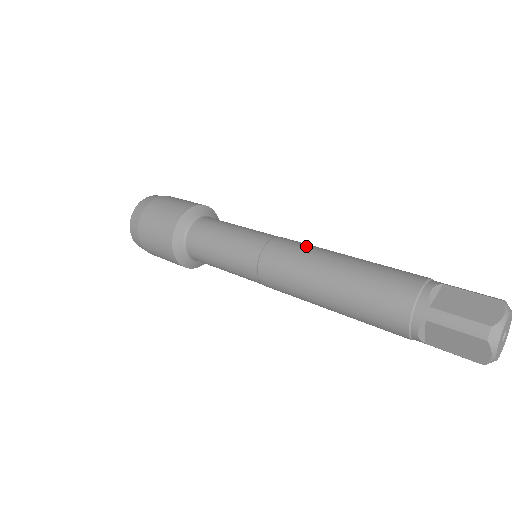
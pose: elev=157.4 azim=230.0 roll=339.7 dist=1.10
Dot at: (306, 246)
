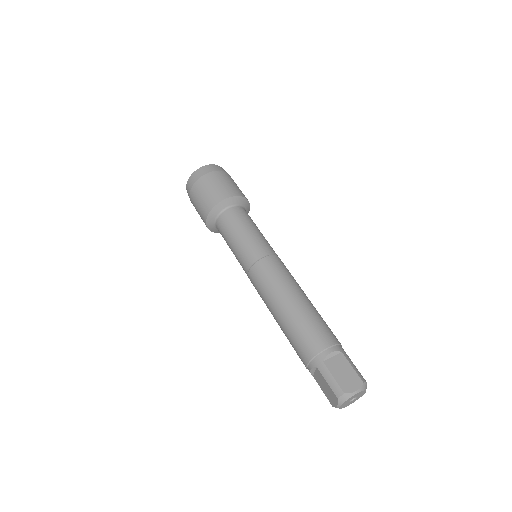
Dot at: (285, 275)
